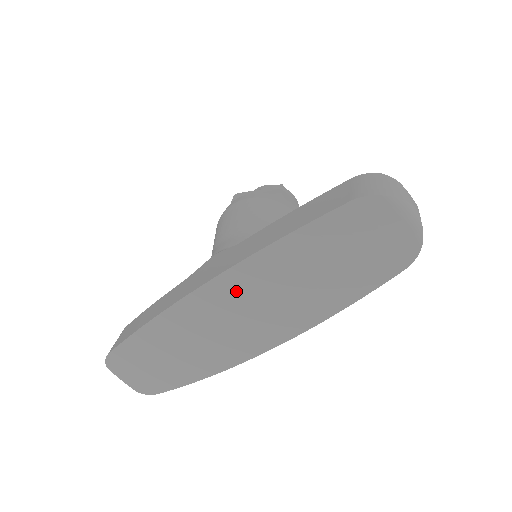
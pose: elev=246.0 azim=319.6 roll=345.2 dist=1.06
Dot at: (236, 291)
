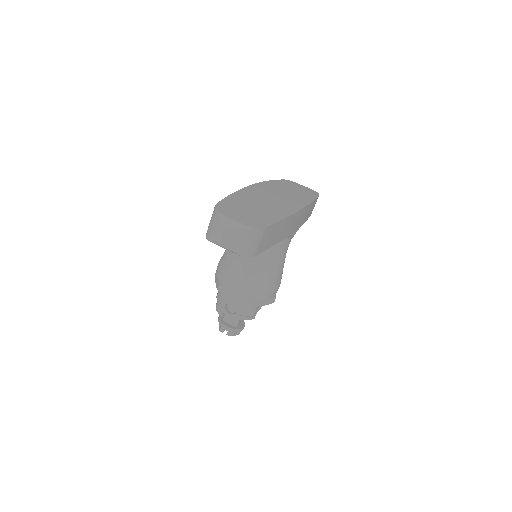
Dot at: (270, 187)
